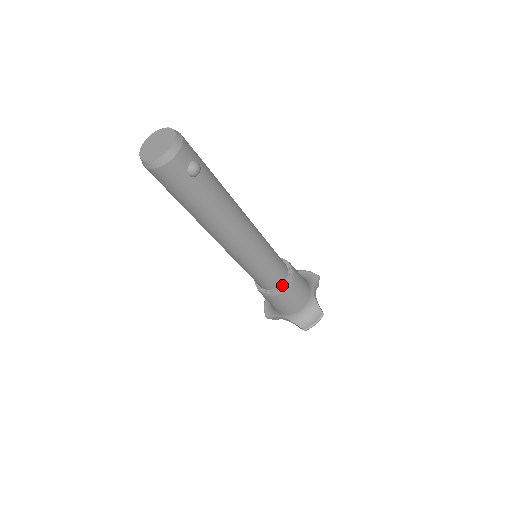
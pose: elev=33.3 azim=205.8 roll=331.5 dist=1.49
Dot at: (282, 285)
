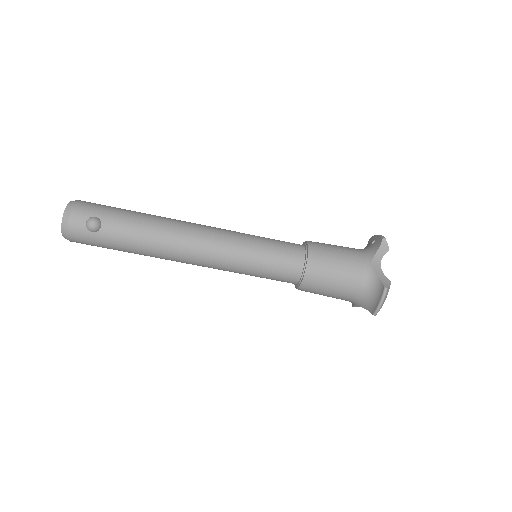
Dot at: (301, 275)
